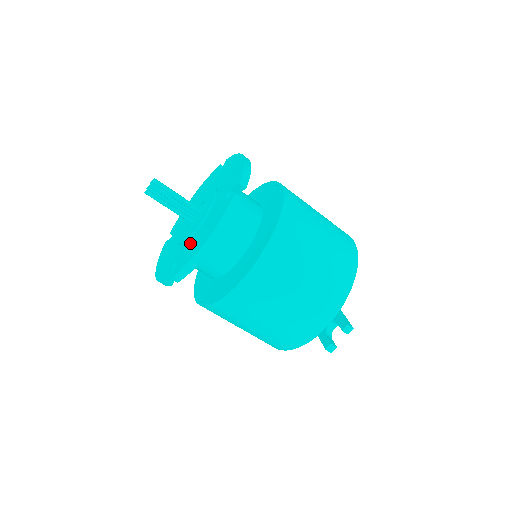
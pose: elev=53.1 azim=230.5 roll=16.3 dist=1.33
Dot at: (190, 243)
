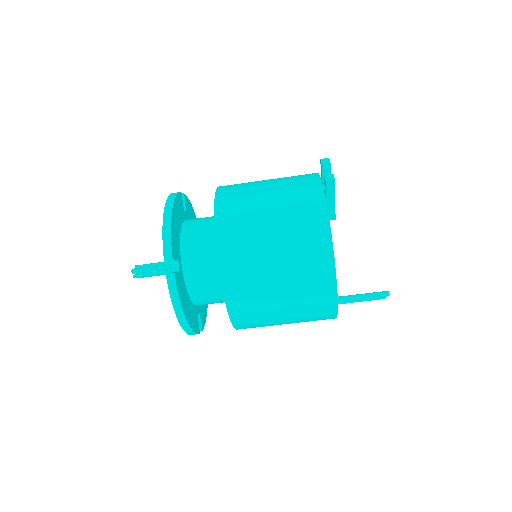
Dot at: occluded
